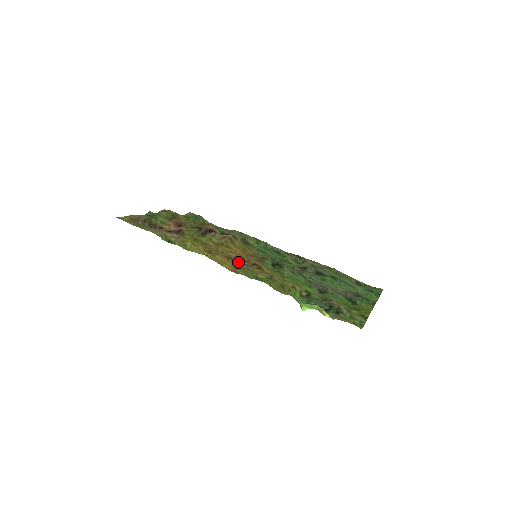
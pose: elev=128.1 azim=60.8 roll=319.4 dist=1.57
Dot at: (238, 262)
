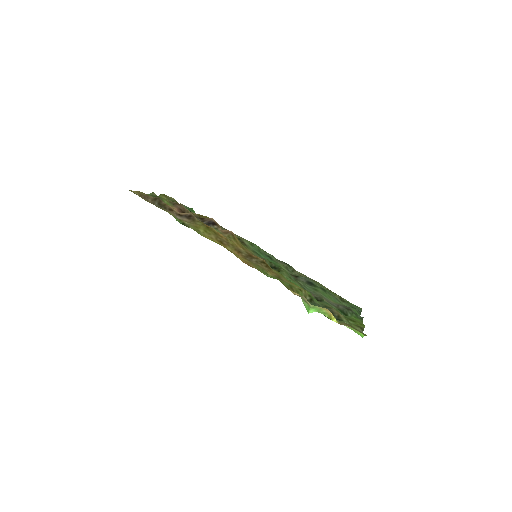
Dot at: (247, 257)
